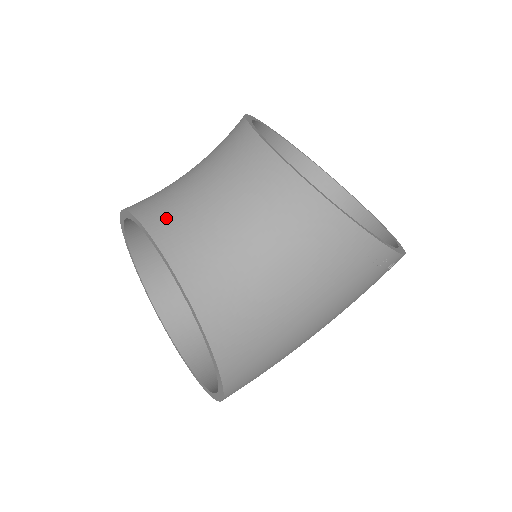
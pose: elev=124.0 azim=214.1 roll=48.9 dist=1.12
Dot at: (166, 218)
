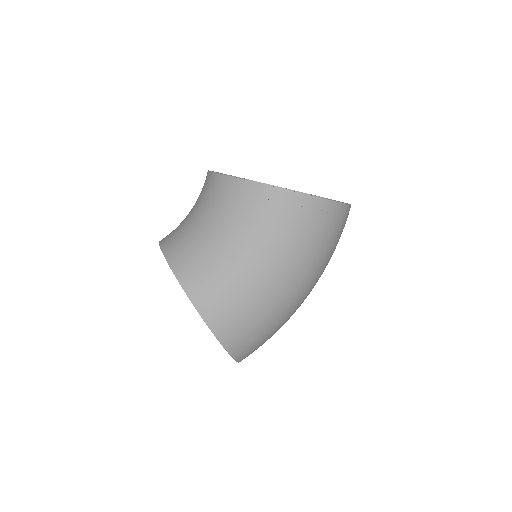
Dot at: occluded
